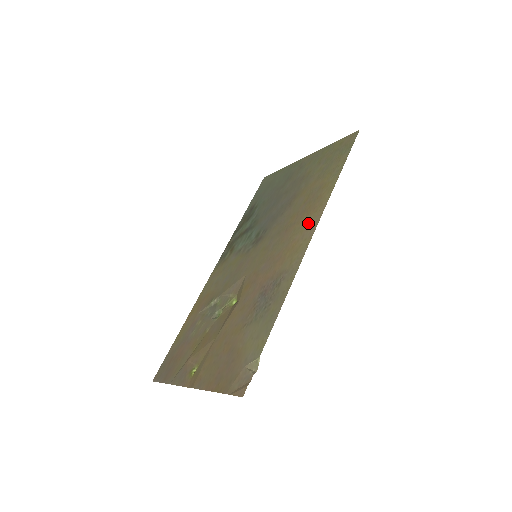
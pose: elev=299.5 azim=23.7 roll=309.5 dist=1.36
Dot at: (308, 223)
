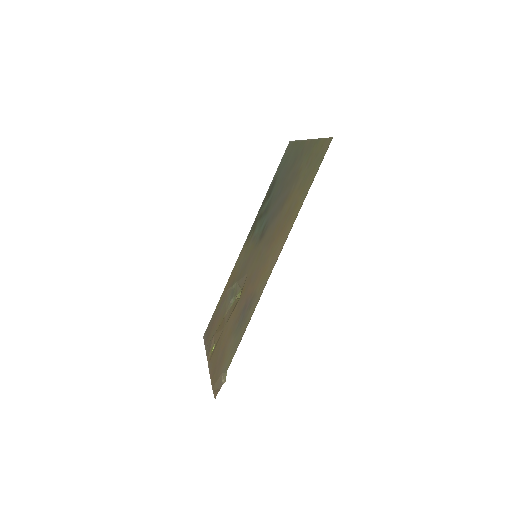
Dot at: (277, 249)
